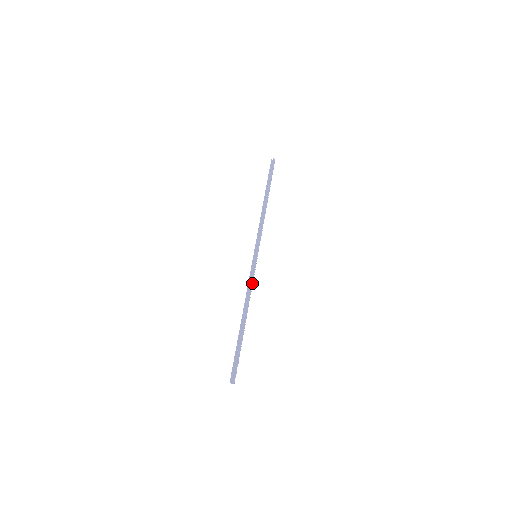
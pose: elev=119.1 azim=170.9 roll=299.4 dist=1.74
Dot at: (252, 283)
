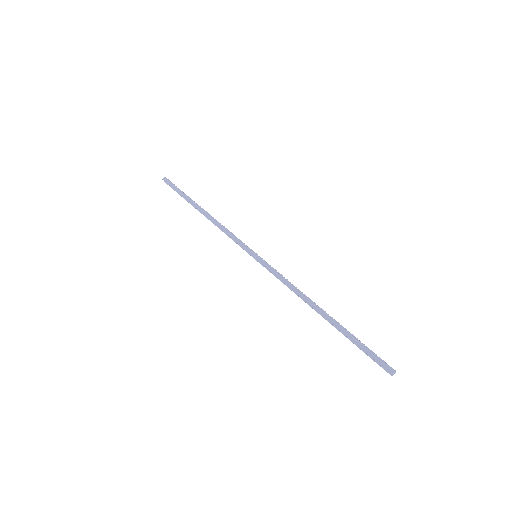
Dot at: (284, 278)
